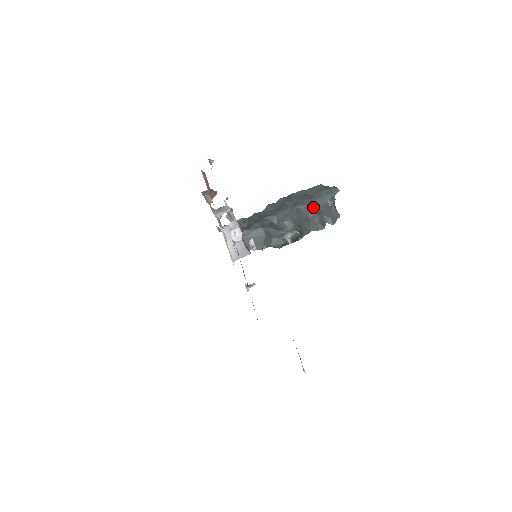
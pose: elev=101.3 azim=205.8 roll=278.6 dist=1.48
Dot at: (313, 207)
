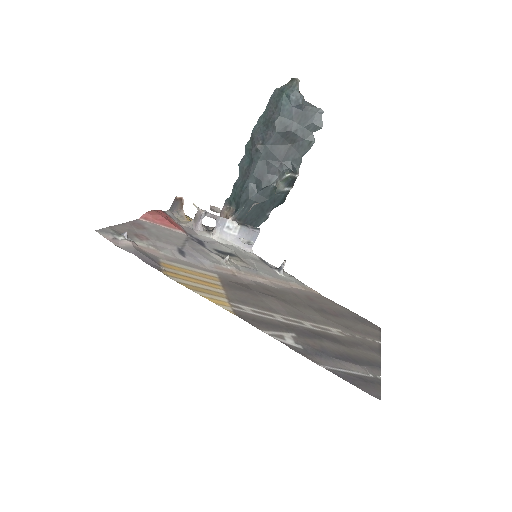
Dot at: (284, 129)
